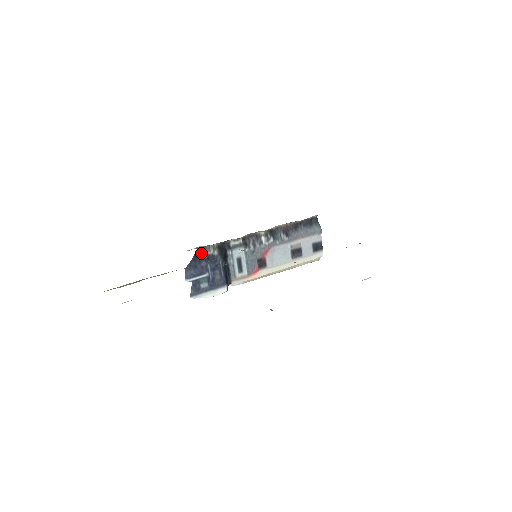
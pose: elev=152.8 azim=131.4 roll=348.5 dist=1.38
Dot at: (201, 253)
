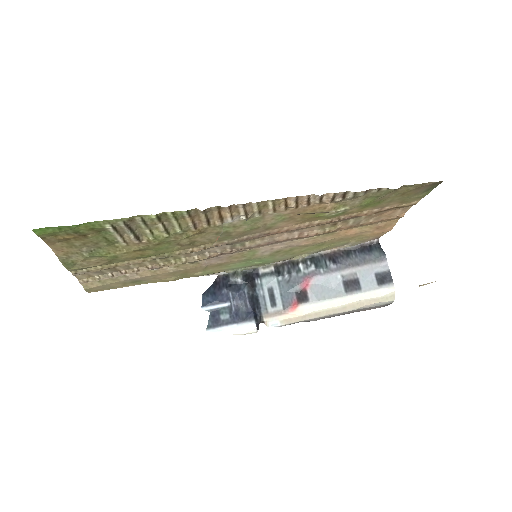
Dot at: (222, 280)
